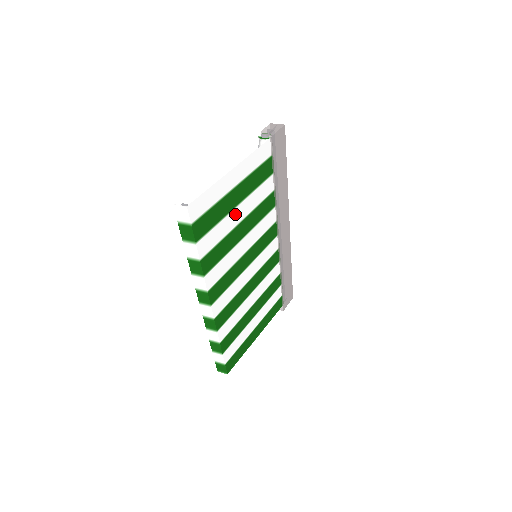
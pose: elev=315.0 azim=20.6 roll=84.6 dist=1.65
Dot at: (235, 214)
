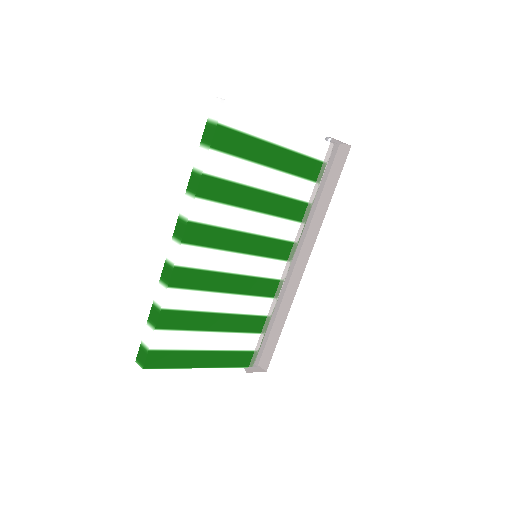
Dot at: (261, 173)
